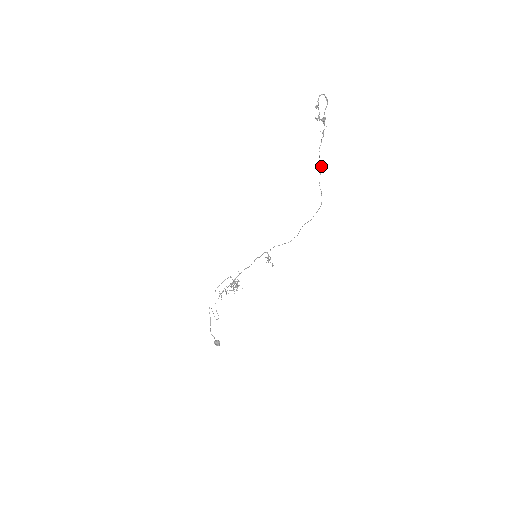
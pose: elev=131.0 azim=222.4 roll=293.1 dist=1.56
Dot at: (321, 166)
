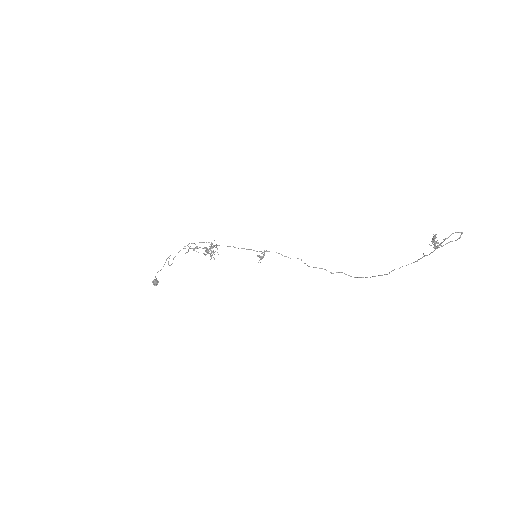
Dot at: occluded
